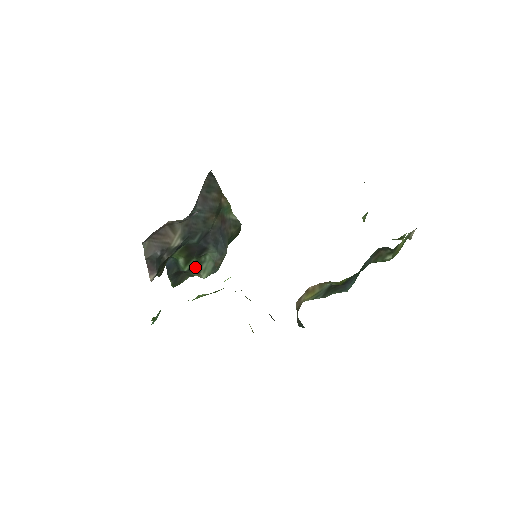
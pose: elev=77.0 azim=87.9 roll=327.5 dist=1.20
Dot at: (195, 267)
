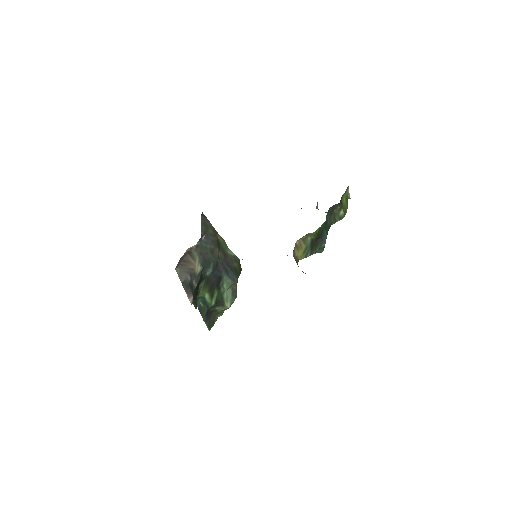
Dot at: (219, 299)
